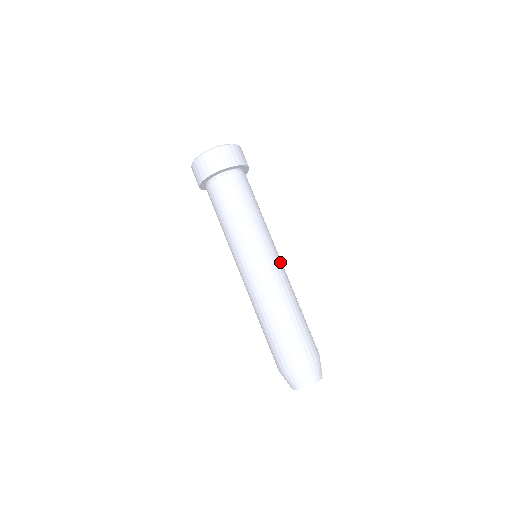
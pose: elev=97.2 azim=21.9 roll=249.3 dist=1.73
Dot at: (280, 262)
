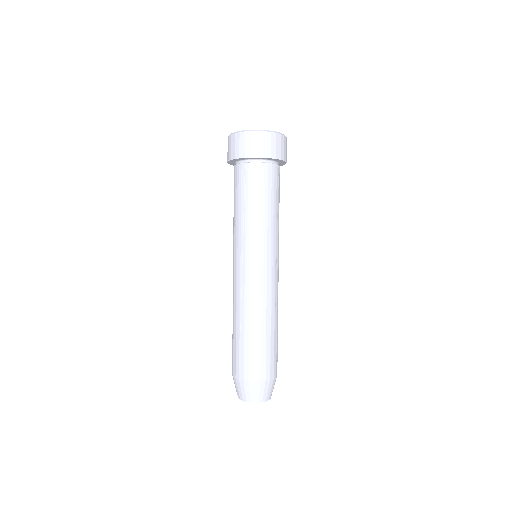
Dot at: (275, 273)
